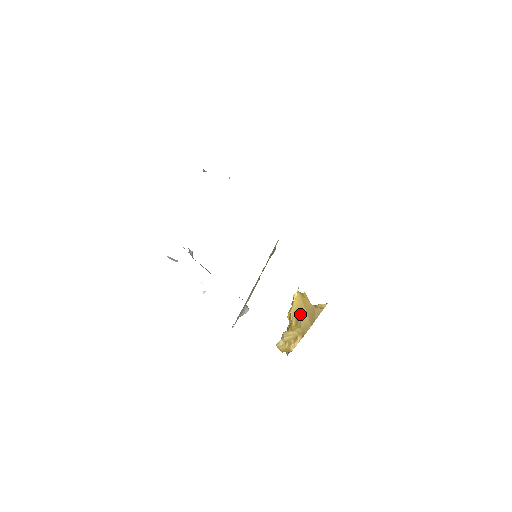
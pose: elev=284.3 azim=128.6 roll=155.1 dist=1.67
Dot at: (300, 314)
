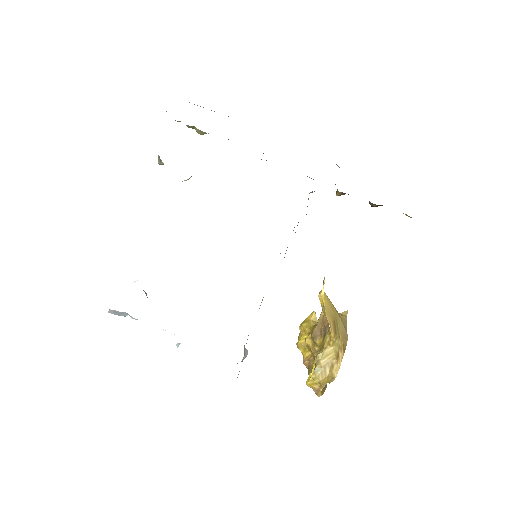
Dot at: (335, 318)
